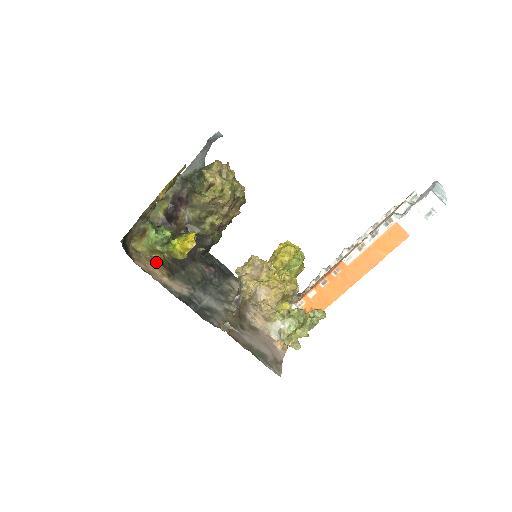
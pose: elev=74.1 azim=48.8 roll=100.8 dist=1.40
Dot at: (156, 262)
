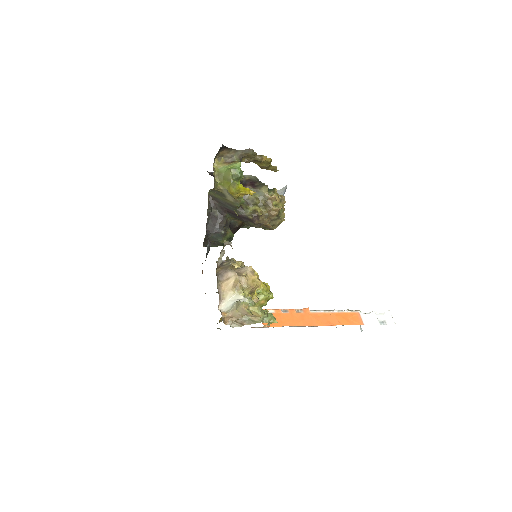
Dot at: (214, 182)
